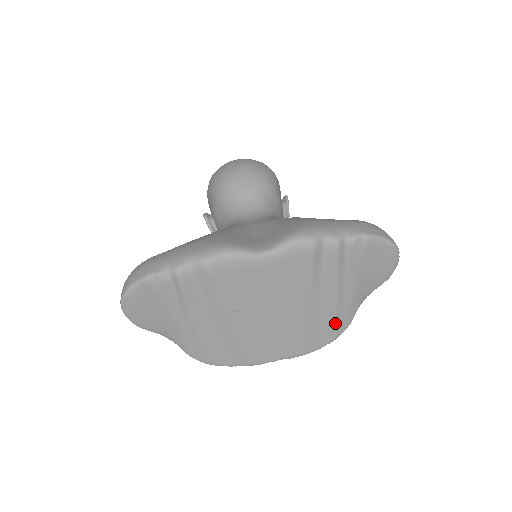
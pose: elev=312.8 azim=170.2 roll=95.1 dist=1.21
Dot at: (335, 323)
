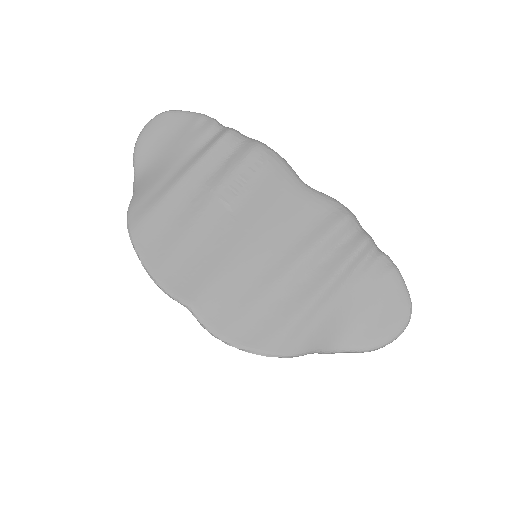
Dot at: (285, 328)
